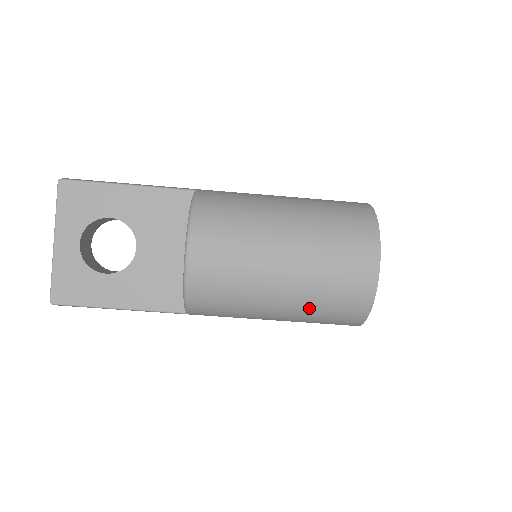
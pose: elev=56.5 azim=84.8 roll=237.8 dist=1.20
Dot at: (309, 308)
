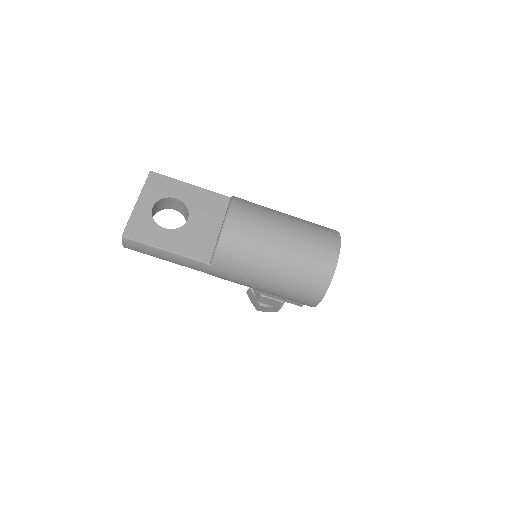
Dot at: (294, 270)
